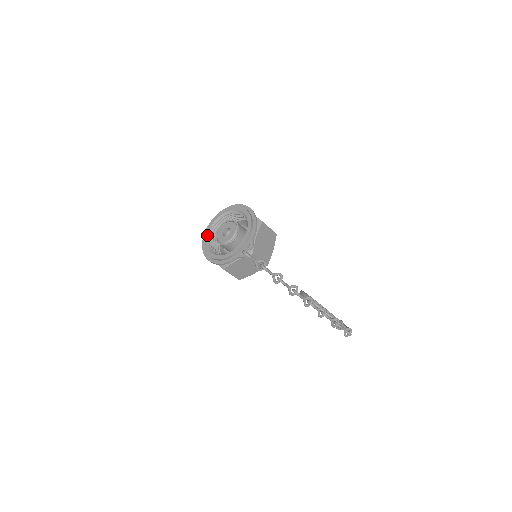
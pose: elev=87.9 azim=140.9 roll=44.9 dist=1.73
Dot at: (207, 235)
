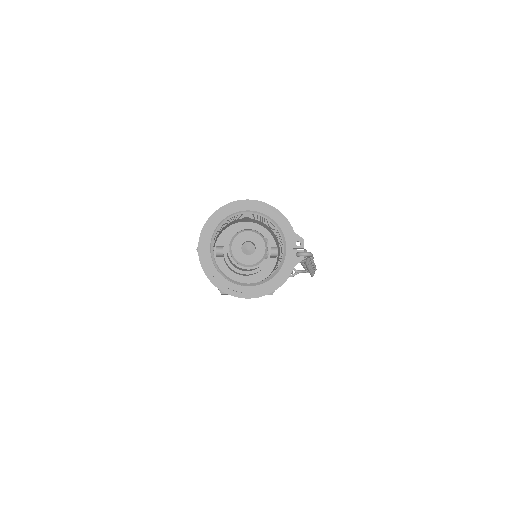
Dot at: (217, 271)
